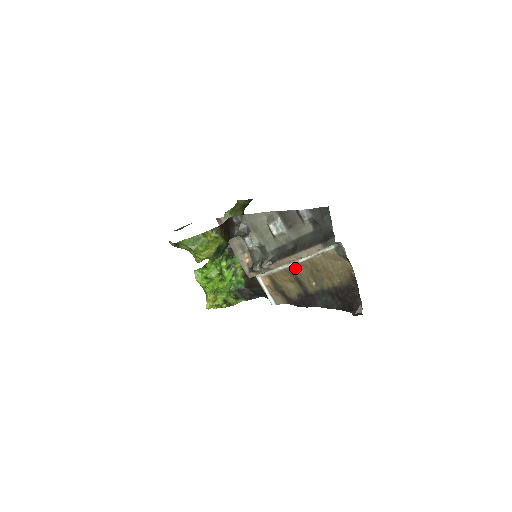
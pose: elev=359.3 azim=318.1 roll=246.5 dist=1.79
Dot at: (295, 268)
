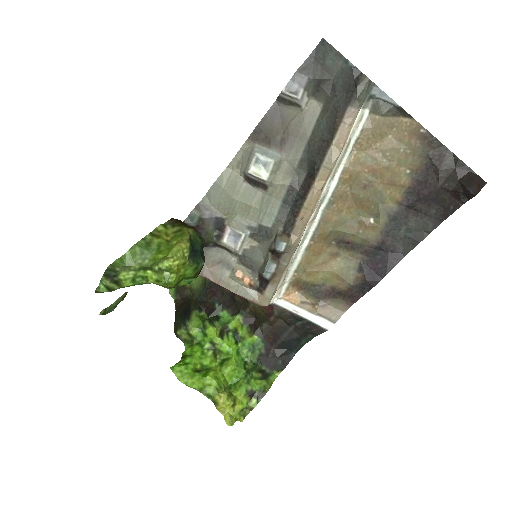
Dot at: (328, 218)
